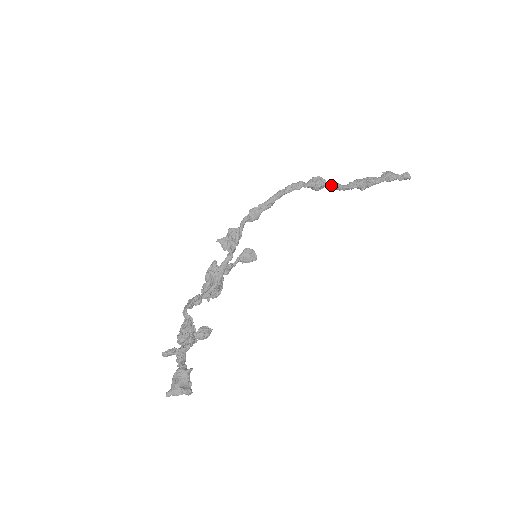
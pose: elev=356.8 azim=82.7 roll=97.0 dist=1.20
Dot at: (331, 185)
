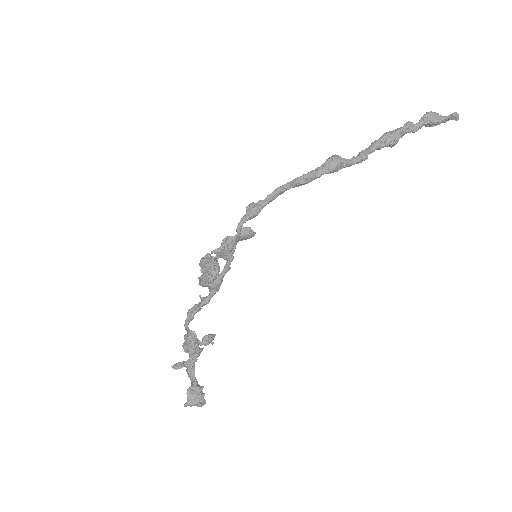
Dot at: occluded
